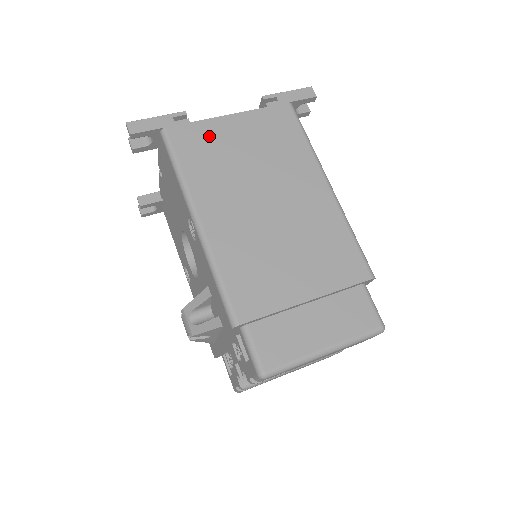
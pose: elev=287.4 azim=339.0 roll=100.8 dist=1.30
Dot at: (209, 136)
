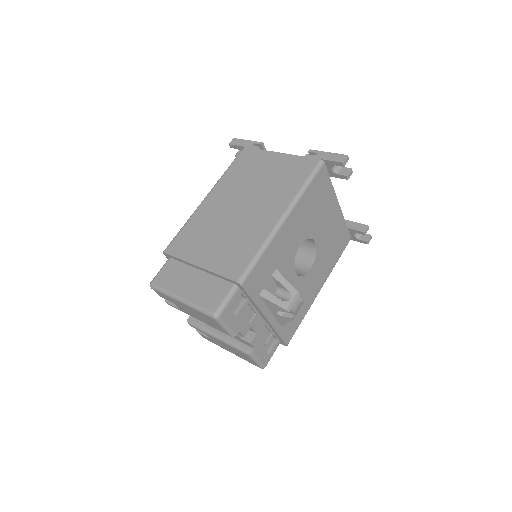
Dot at: (257, 160)
